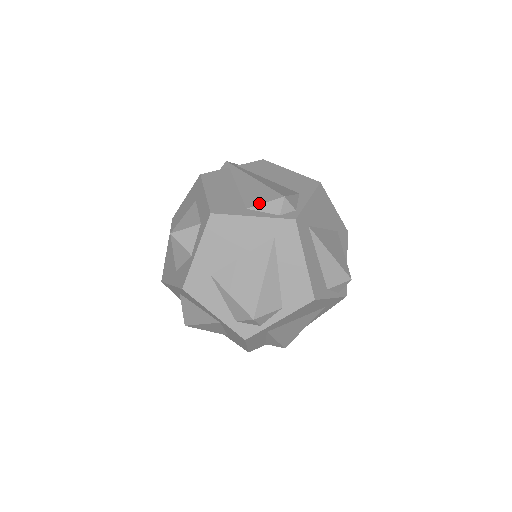
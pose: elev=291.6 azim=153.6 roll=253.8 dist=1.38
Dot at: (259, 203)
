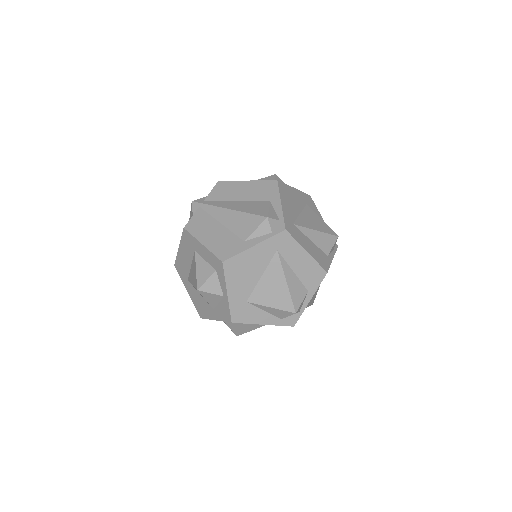
Dot at: (251, 232)
